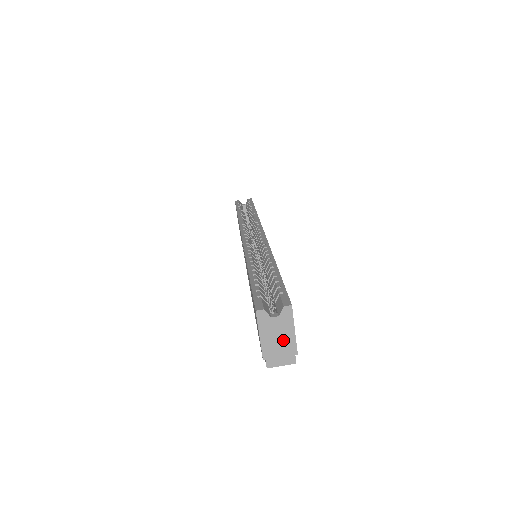
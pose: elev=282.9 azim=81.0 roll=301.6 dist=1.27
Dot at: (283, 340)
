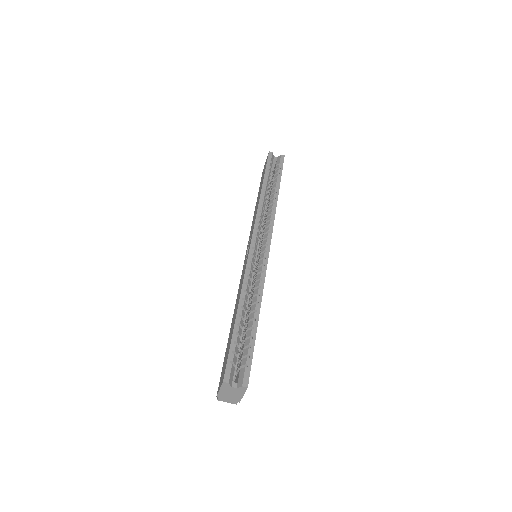
Dot at: (234, 396)
